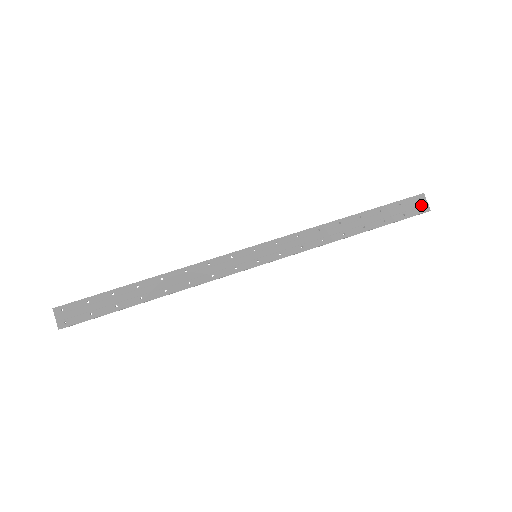
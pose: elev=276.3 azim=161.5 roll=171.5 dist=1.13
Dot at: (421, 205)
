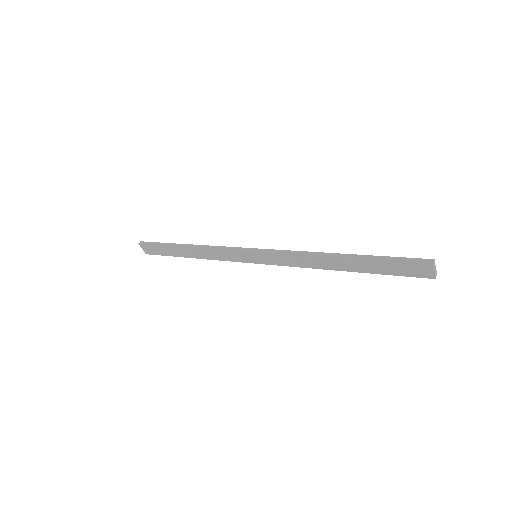
Dot at: (425, 271)
